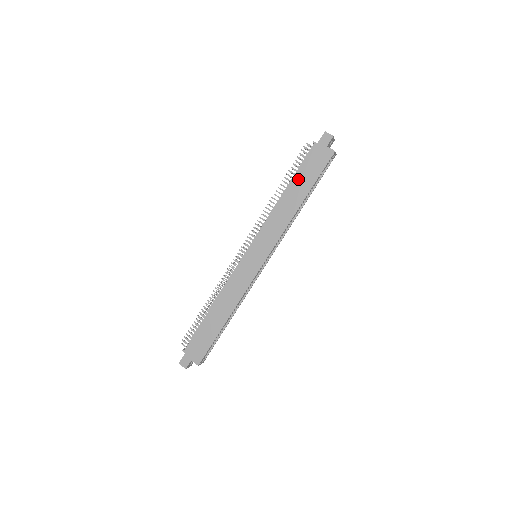
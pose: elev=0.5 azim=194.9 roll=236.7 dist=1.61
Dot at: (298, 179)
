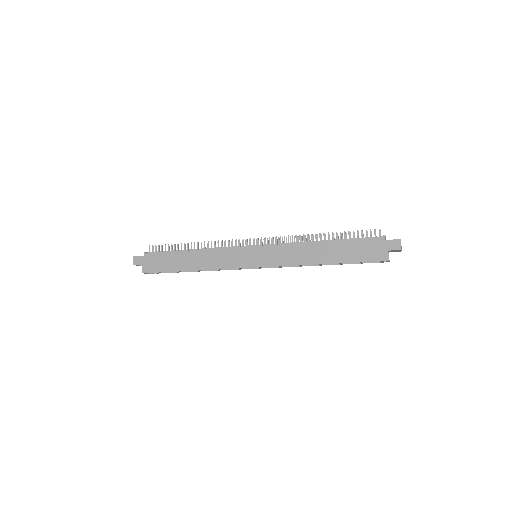
Dot at: (342, 246)
